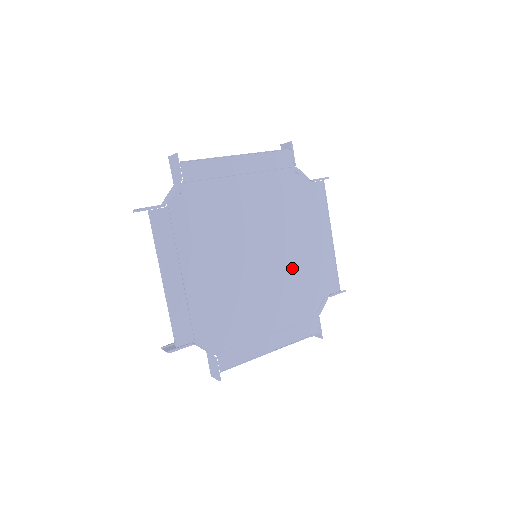
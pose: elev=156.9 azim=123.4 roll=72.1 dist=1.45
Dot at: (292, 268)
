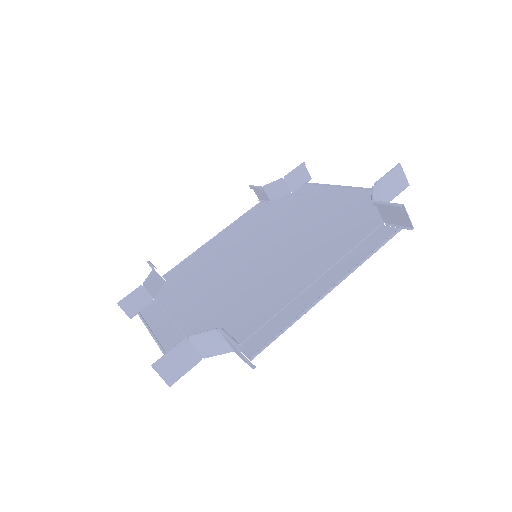
Dot at: (281, 224)
